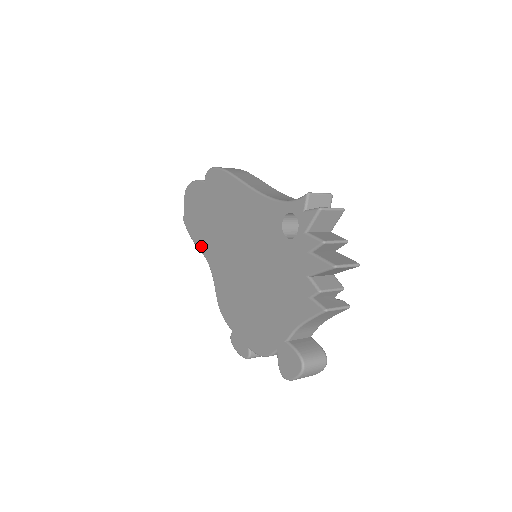
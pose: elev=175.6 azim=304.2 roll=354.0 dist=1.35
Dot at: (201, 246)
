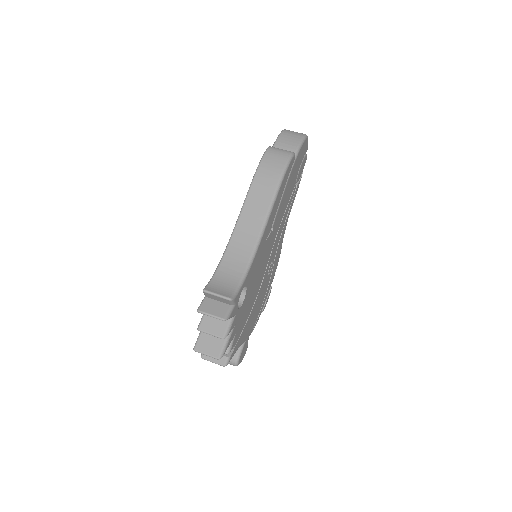
Dot at: occluded
